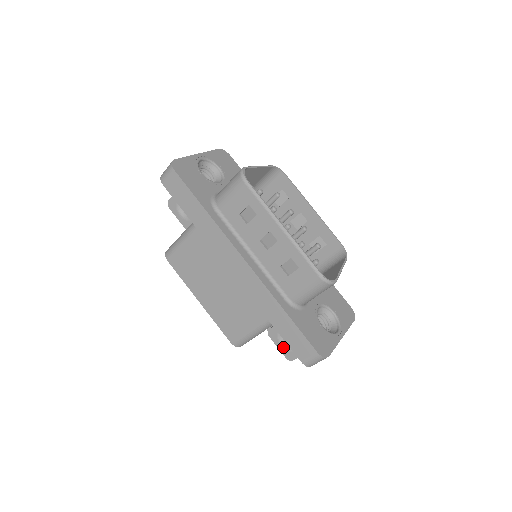
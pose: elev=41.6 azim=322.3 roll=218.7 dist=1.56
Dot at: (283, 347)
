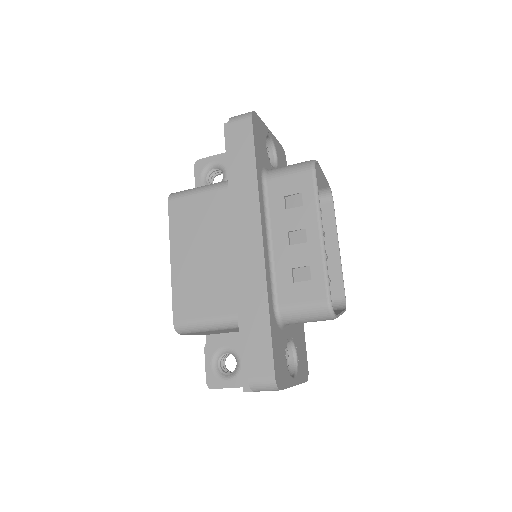
Dot at: (212, 368)
